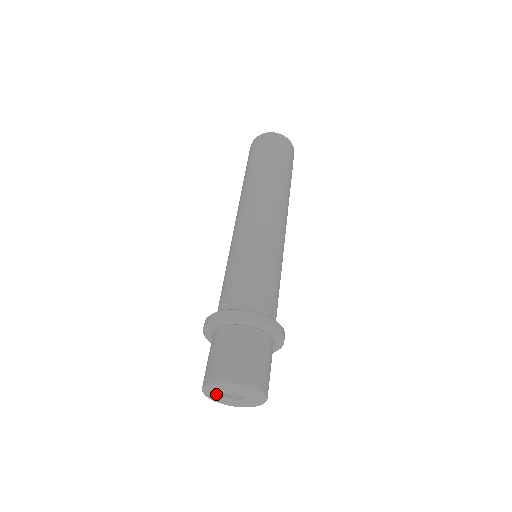
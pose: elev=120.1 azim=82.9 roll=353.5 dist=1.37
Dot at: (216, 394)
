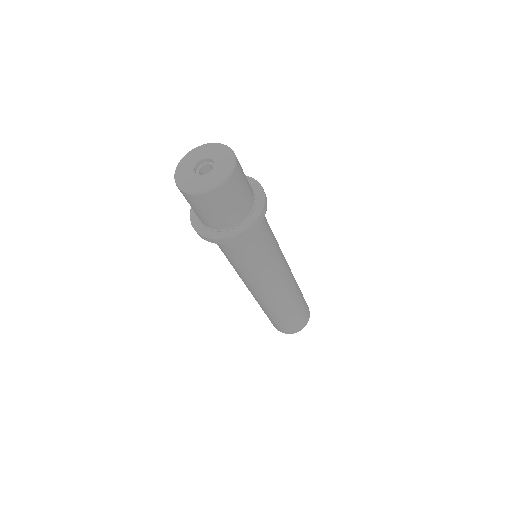
Dot at: (190, 163)
